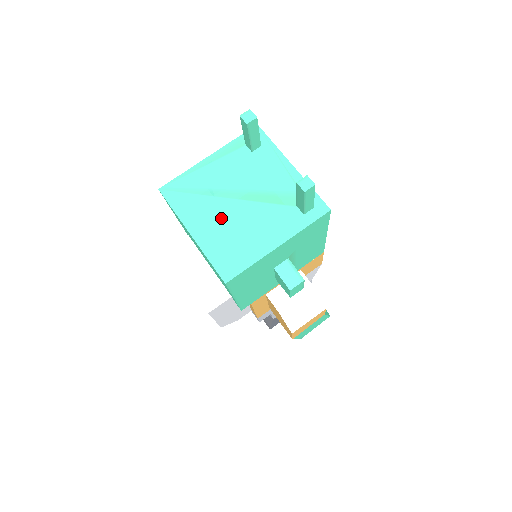
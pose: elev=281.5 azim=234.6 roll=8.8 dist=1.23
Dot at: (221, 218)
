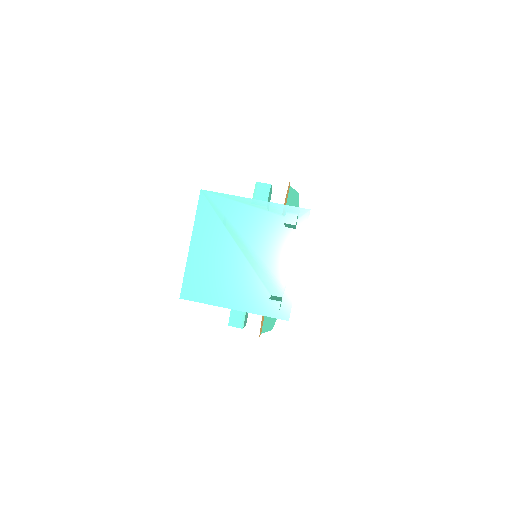
Dot at: (219, 253)
